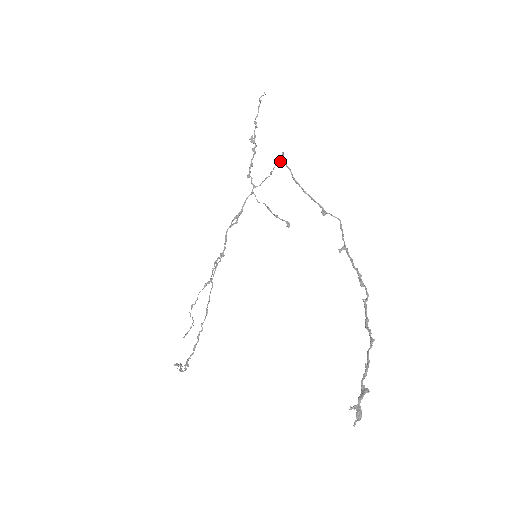
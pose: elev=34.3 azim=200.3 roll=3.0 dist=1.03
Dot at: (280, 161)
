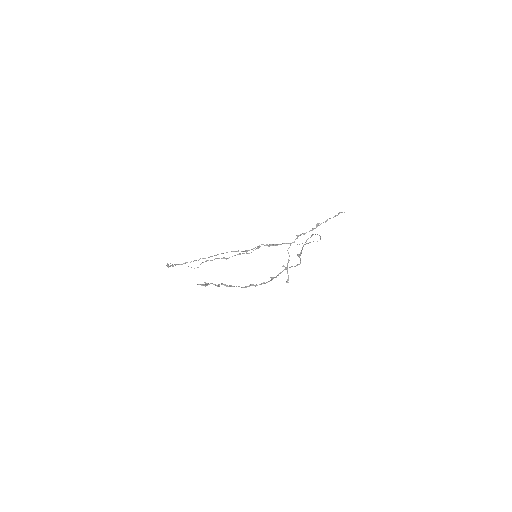
Dot at: occluded
